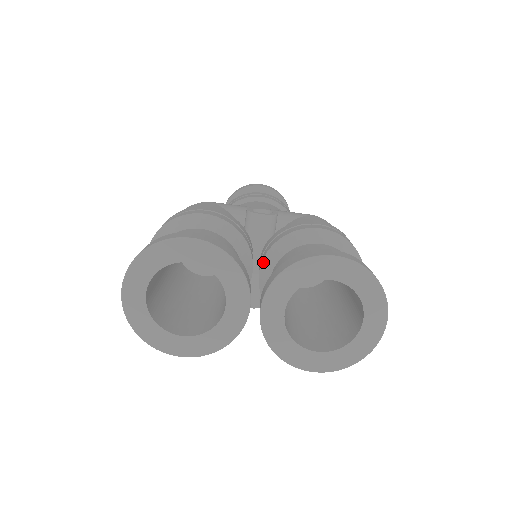
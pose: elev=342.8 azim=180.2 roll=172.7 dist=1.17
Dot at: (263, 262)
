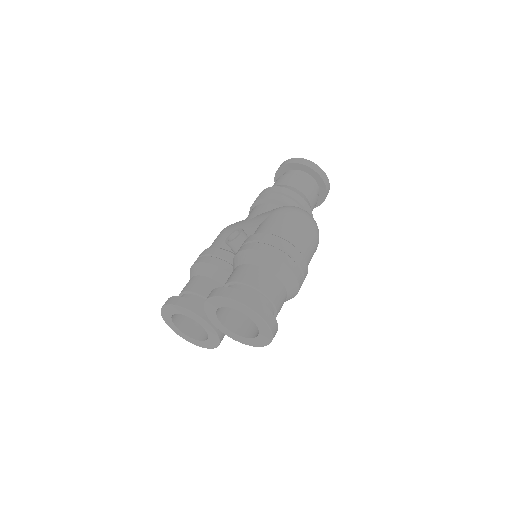
Dot at: occluded
